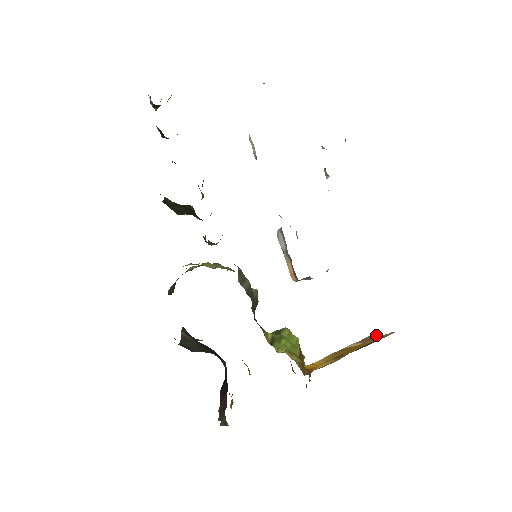
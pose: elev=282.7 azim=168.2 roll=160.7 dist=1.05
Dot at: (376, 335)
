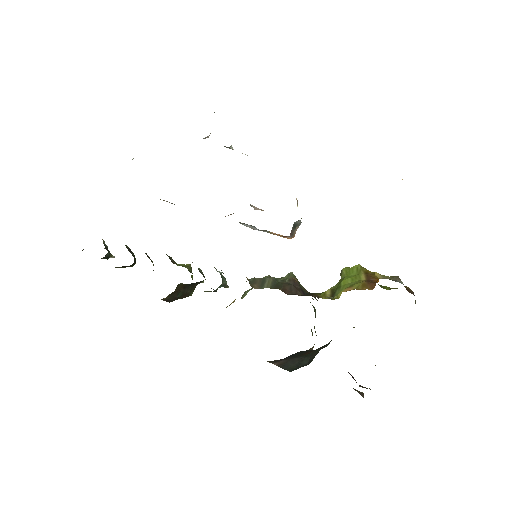
Dot at: occluded
